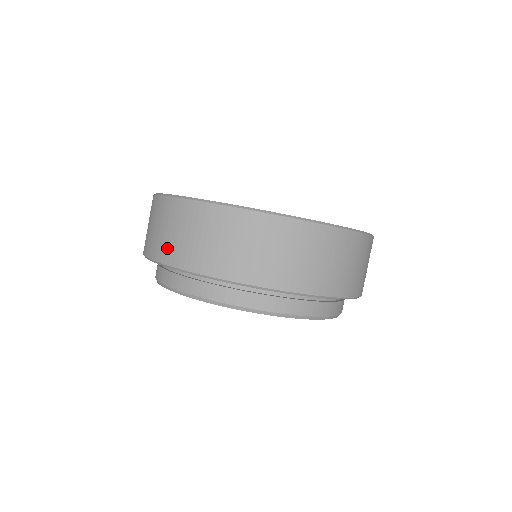
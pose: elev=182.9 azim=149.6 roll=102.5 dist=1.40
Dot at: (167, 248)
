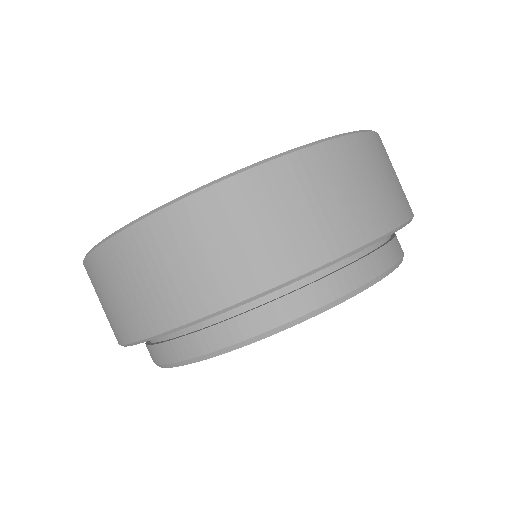
Dot at: (171, 300)
